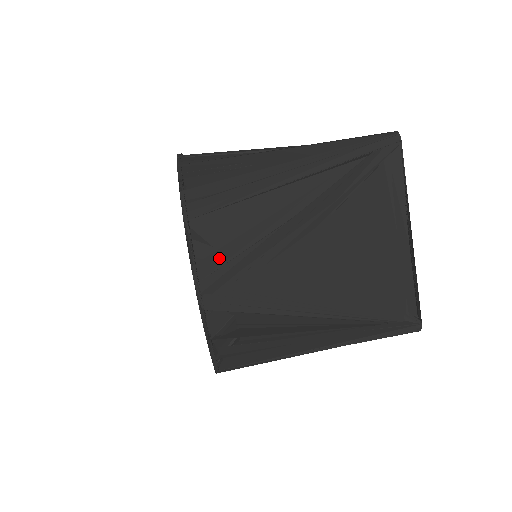
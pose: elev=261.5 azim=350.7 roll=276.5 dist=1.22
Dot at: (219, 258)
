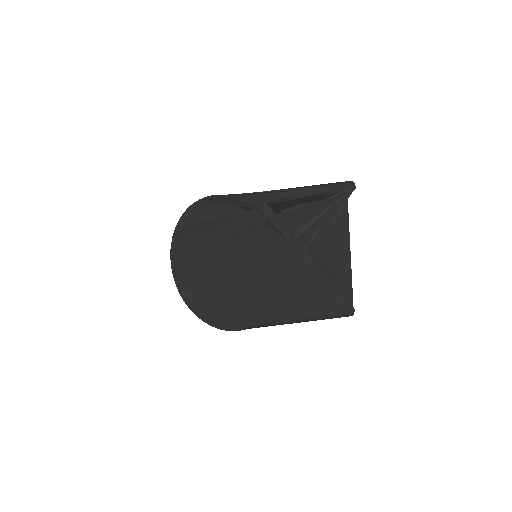
Dot at: (199, 302)
